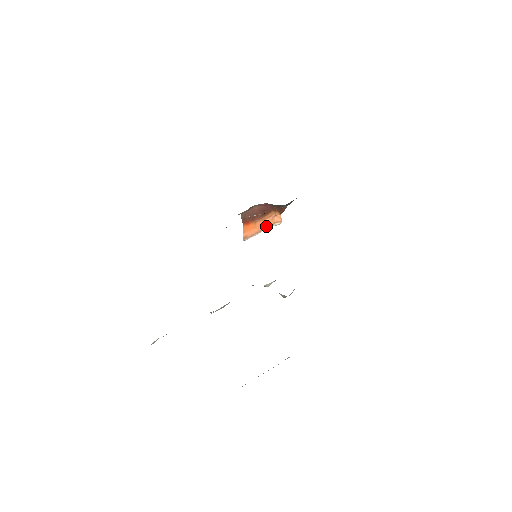
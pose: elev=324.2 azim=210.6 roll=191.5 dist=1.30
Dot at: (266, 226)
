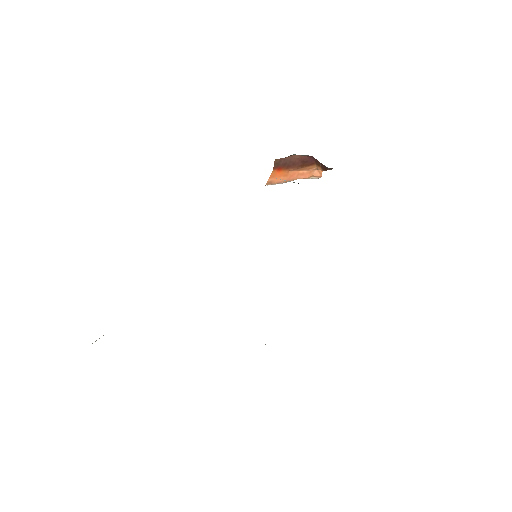
Dot at: (300, 177)
